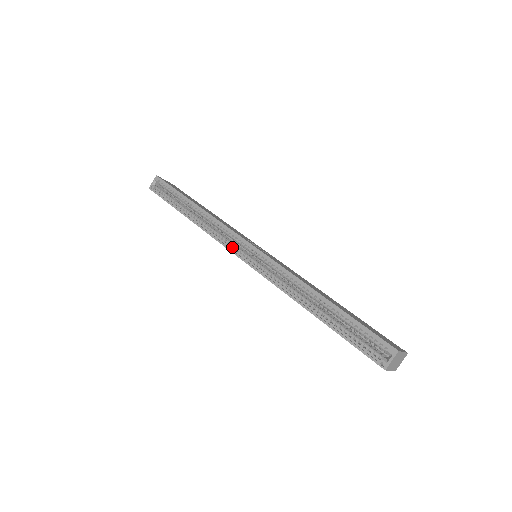
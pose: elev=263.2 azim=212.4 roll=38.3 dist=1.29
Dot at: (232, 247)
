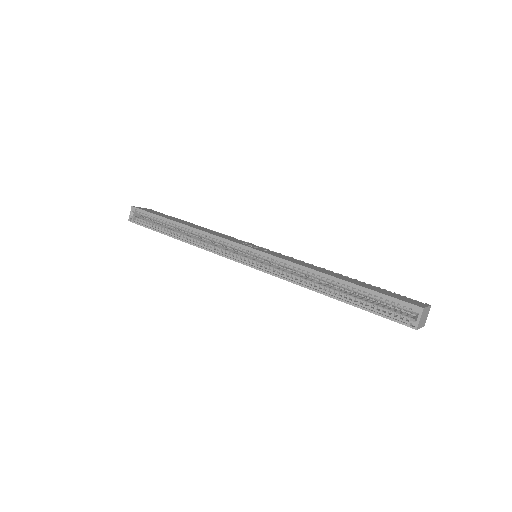
Dot at: (231, 255)
